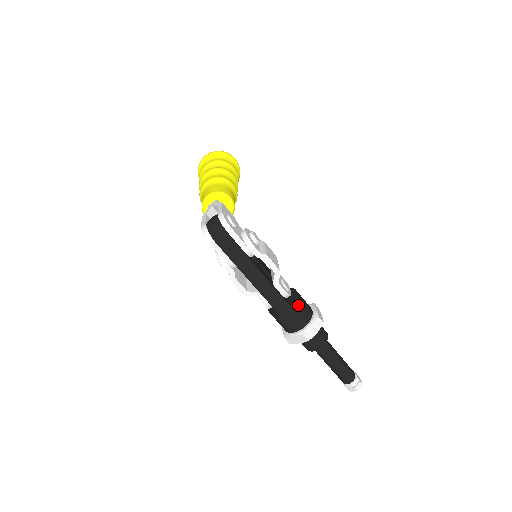
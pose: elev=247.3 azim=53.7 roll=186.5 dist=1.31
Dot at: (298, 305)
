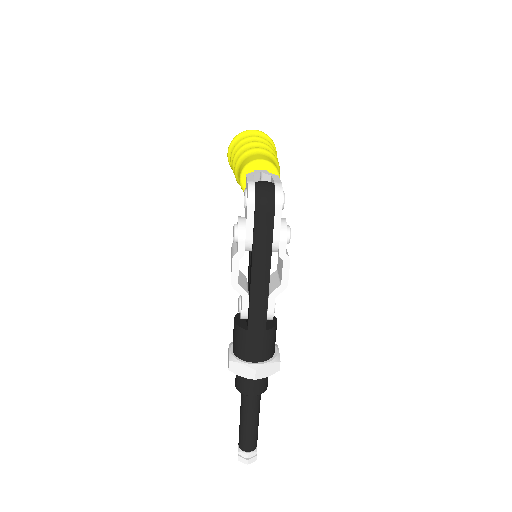
Dot at: (272, 334)
